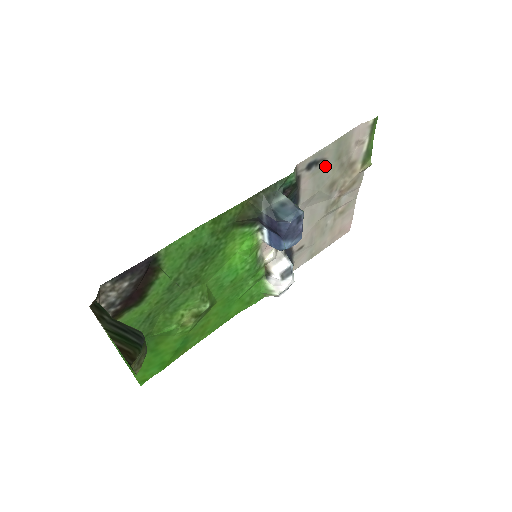
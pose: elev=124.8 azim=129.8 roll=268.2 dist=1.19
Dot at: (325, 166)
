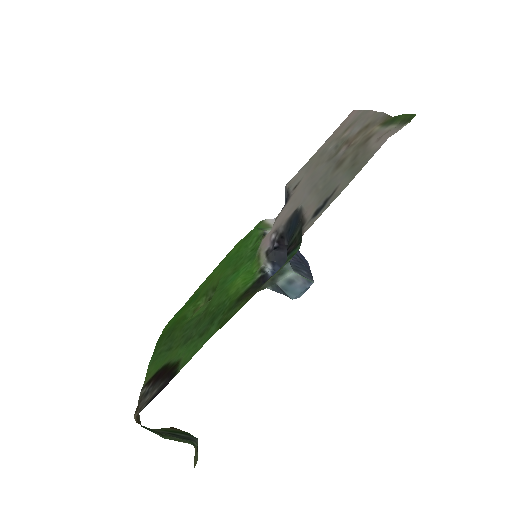
Dot at: (335, 184)
